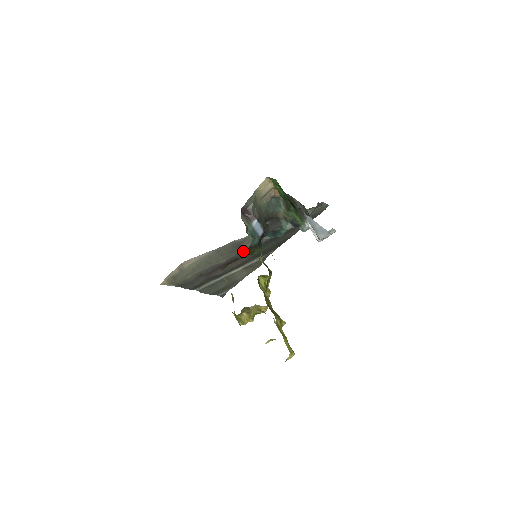
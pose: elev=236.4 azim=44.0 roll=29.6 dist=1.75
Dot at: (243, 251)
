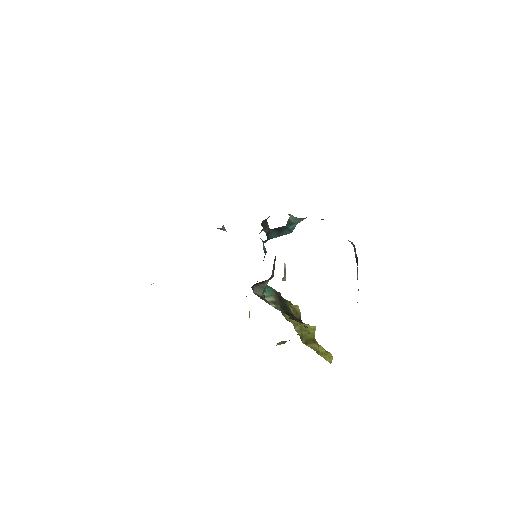
Dot at: (223, 229)
